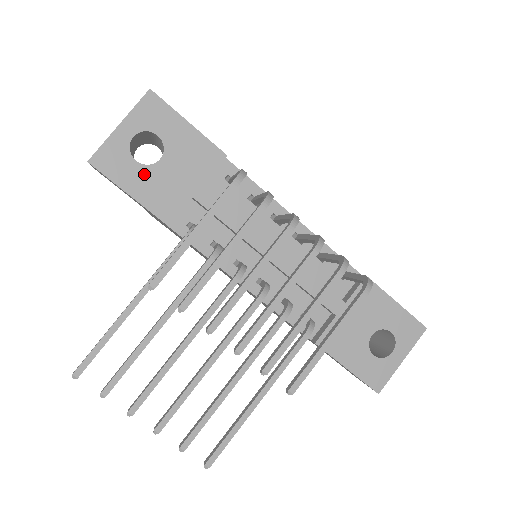
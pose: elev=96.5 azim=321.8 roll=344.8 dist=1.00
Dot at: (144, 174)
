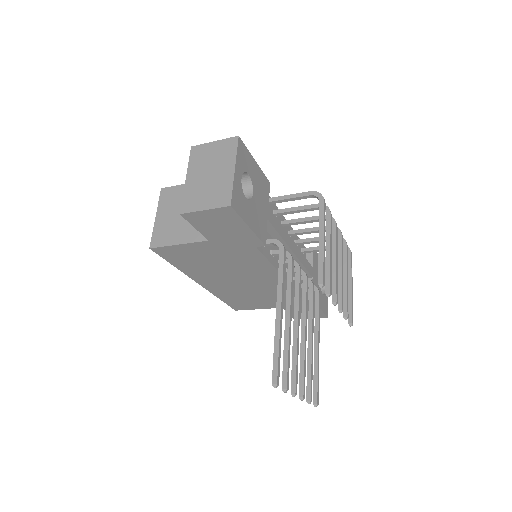
Dot at: (251, 208)
